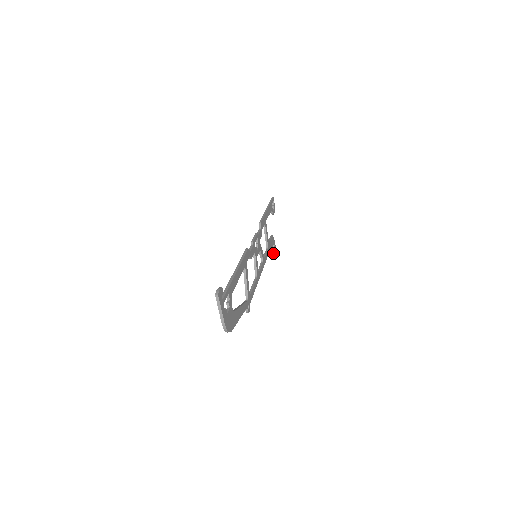
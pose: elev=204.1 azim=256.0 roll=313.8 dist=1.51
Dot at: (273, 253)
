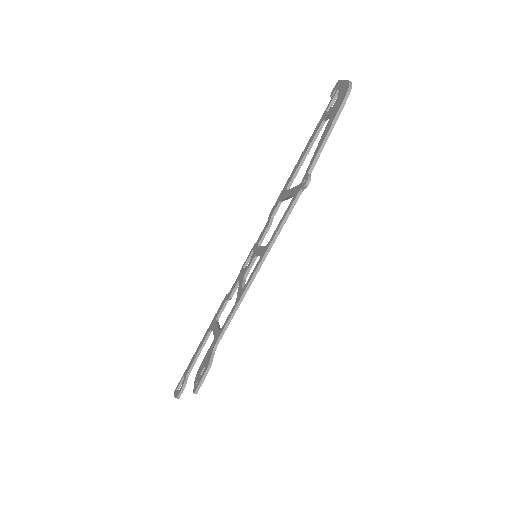
Dot at: (208, 371)
